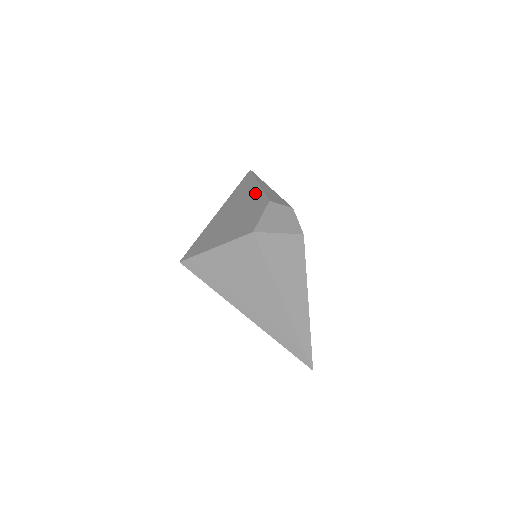
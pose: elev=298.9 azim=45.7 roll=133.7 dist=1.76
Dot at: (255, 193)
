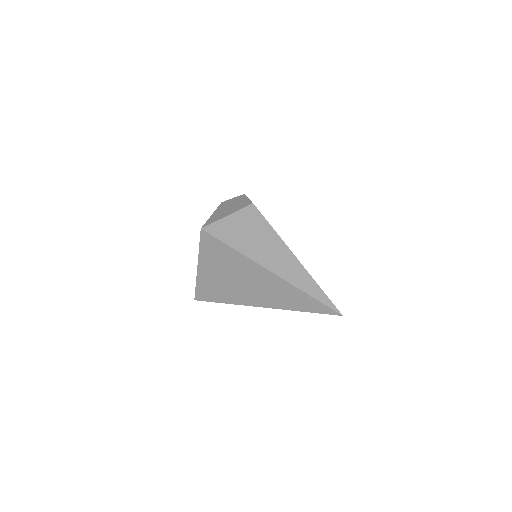
Dot at: occluded
